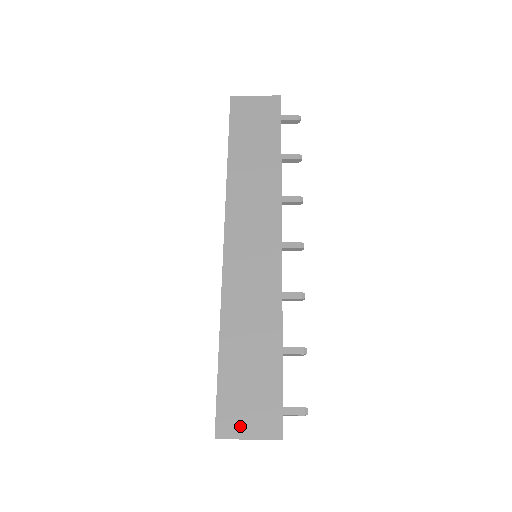
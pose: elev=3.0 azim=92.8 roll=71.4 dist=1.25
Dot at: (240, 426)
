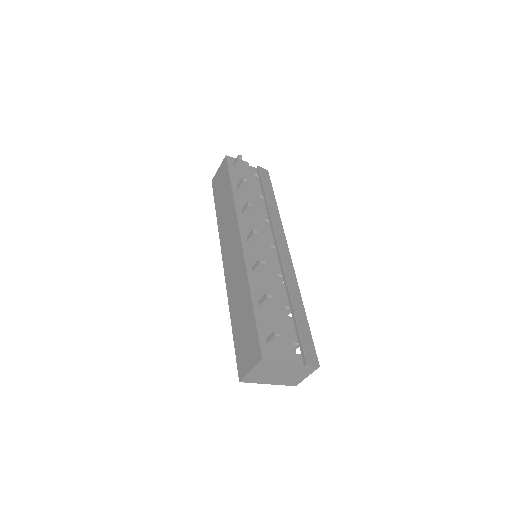
Dot at: (246, 366)
